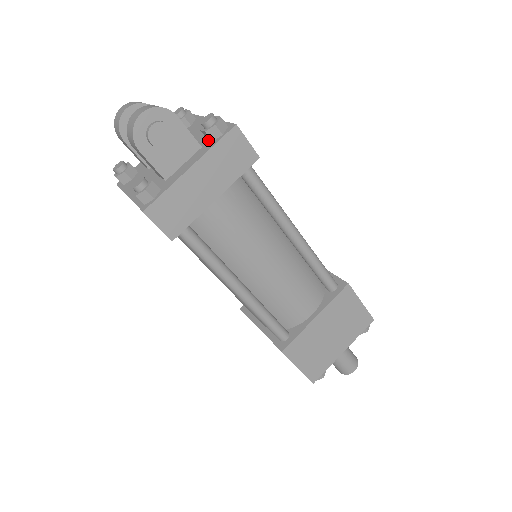
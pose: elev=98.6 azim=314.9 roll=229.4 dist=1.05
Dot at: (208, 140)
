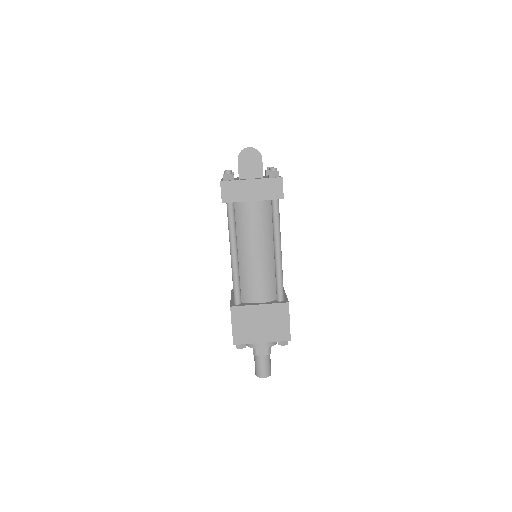
Dot at: (268, 177)
